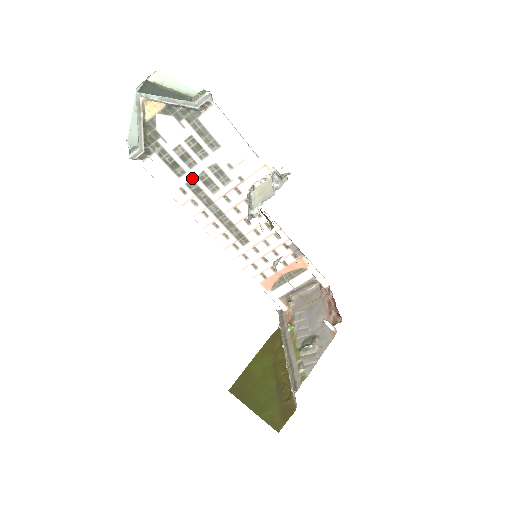
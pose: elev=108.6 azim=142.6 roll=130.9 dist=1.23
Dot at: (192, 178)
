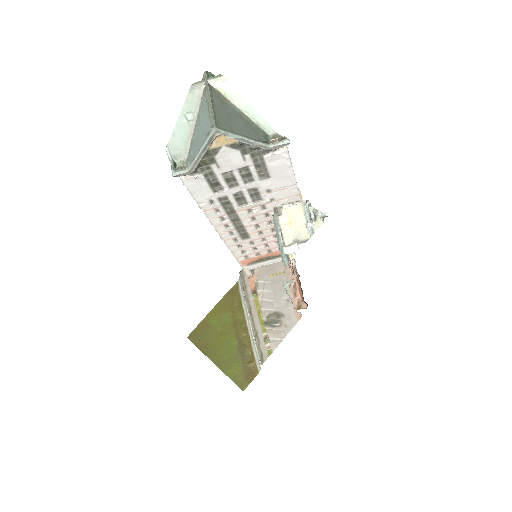
Dot at: (227, 195)
